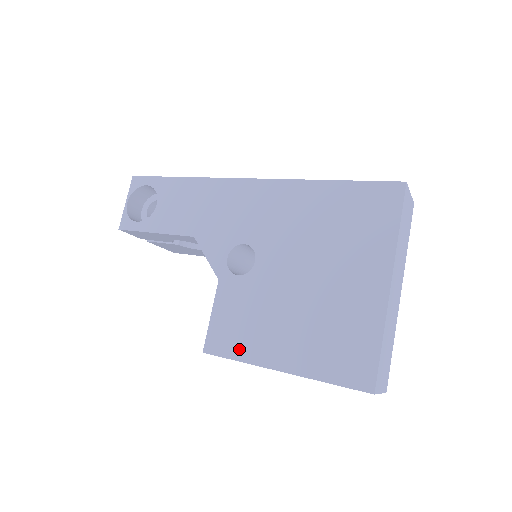
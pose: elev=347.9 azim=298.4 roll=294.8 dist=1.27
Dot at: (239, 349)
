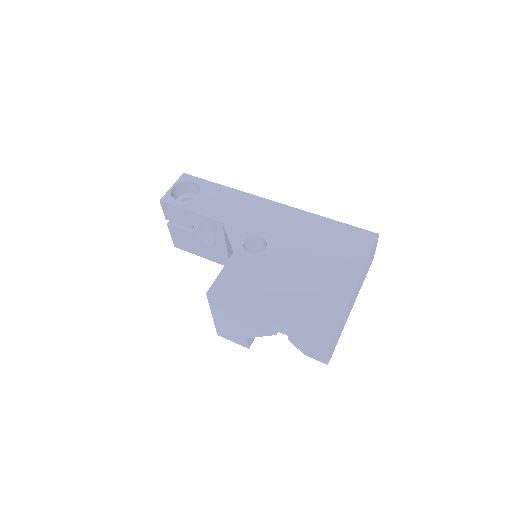
Dot at: (237, 297)
